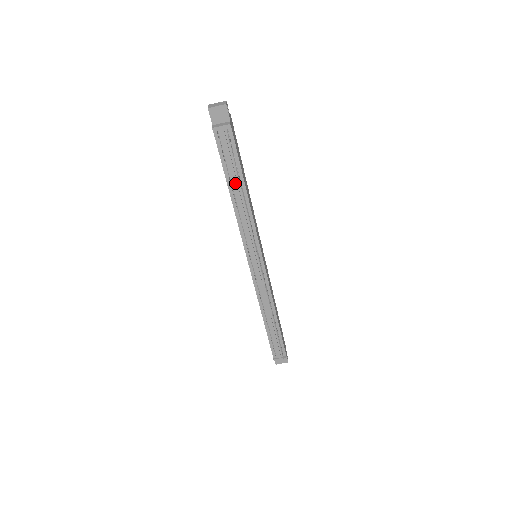
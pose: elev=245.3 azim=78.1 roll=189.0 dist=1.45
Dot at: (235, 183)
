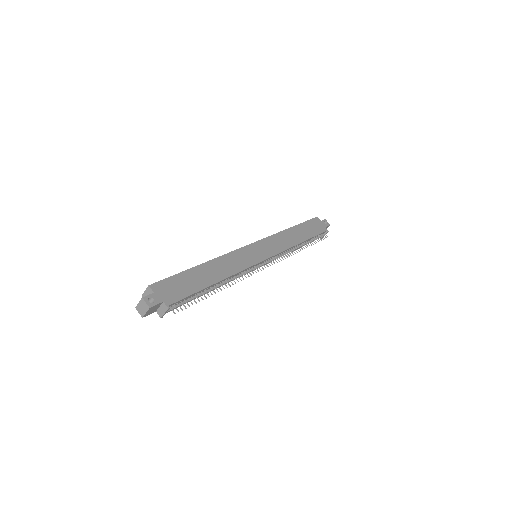
Dot at: occluded
